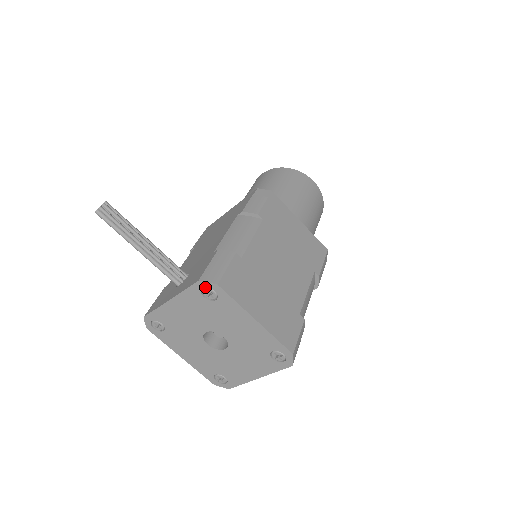
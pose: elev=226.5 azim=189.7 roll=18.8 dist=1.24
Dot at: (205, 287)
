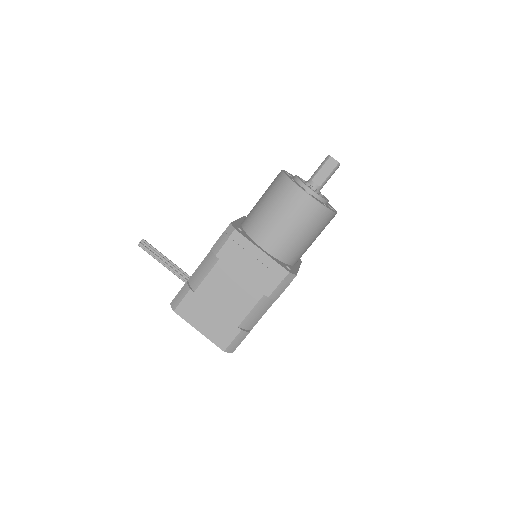
Dot at: occluded
